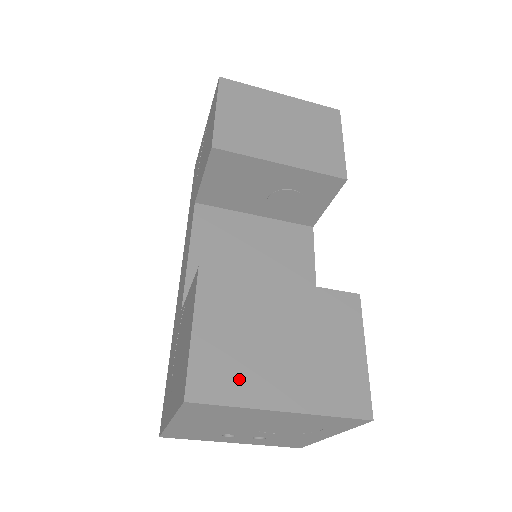
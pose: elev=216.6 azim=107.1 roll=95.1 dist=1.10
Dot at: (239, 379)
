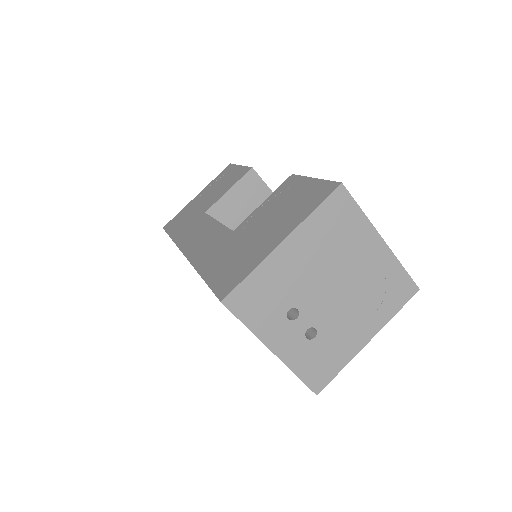
Dot at: occluded
